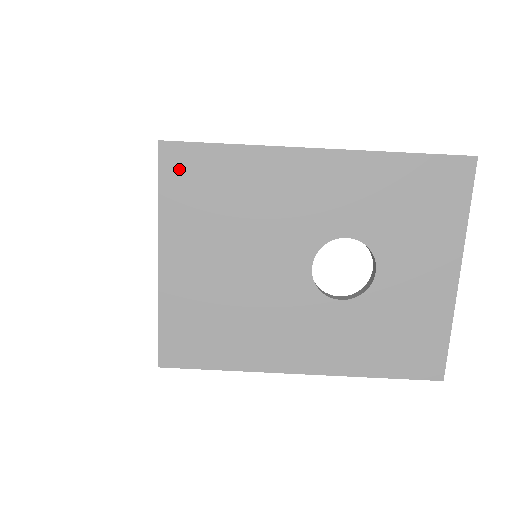
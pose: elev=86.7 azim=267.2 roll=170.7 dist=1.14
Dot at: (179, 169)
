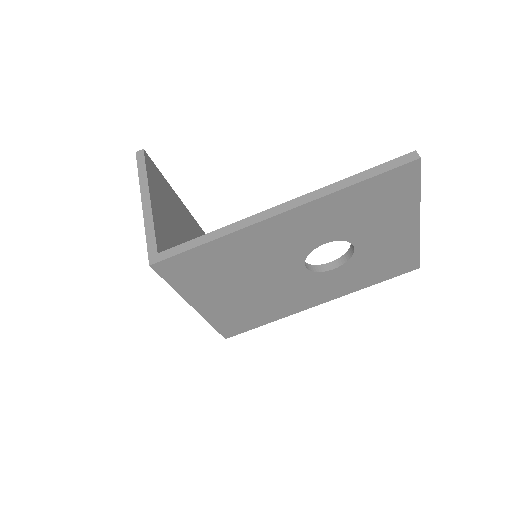
Dot at: (177, 270)
